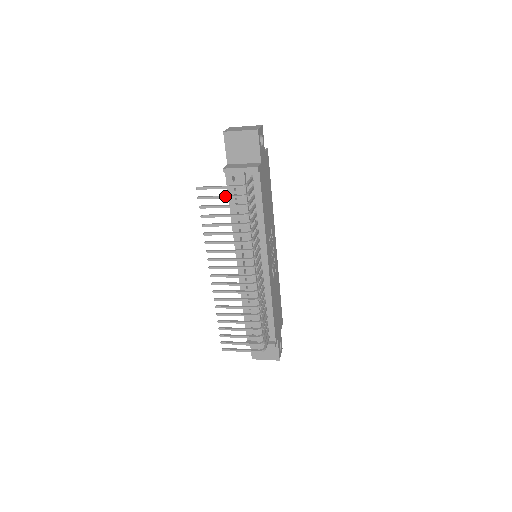
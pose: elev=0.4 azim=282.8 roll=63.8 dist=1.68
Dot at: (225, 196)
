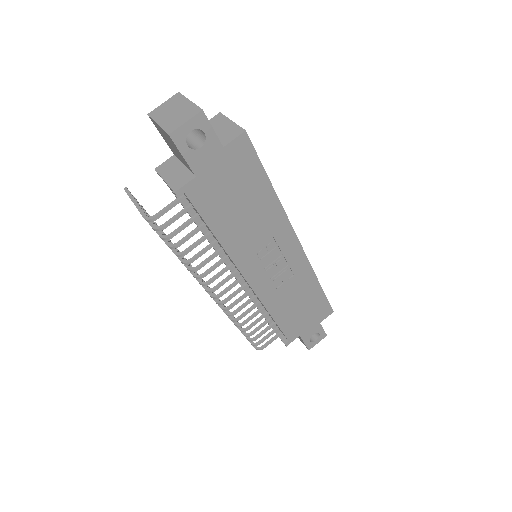
Dot at: occluded
